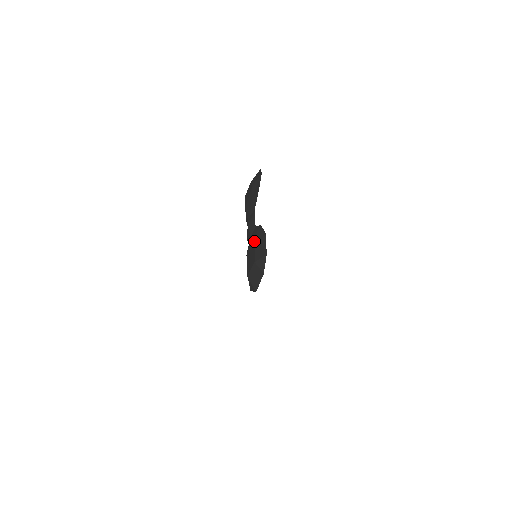
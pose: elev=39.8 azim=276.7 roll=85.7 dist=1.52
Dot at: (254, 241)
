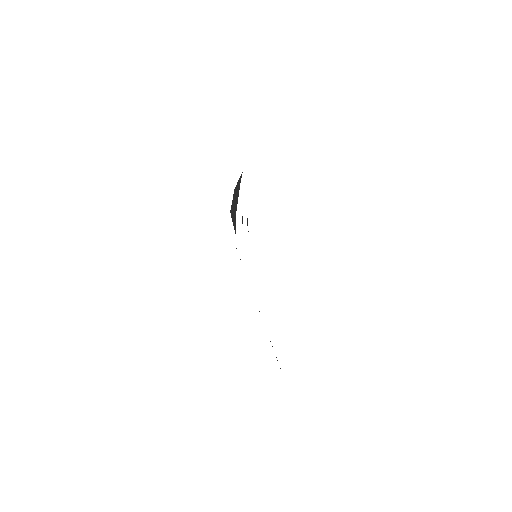
Dot at: occluded
